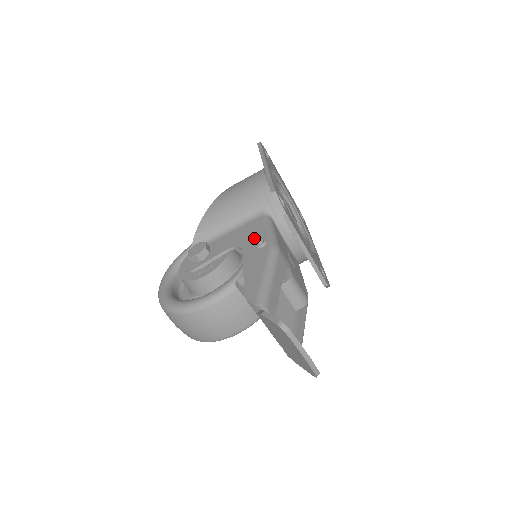
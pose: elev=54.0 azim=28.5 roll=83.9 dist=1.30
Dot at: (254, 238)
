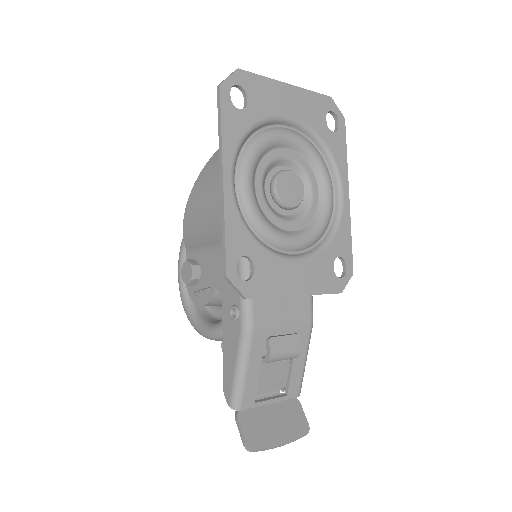
Dot at: (230, 293)
